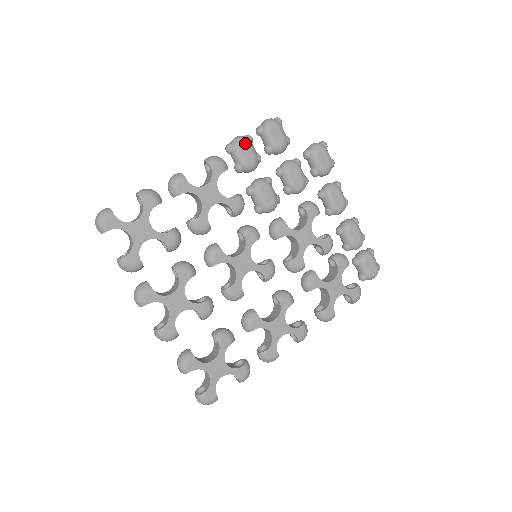
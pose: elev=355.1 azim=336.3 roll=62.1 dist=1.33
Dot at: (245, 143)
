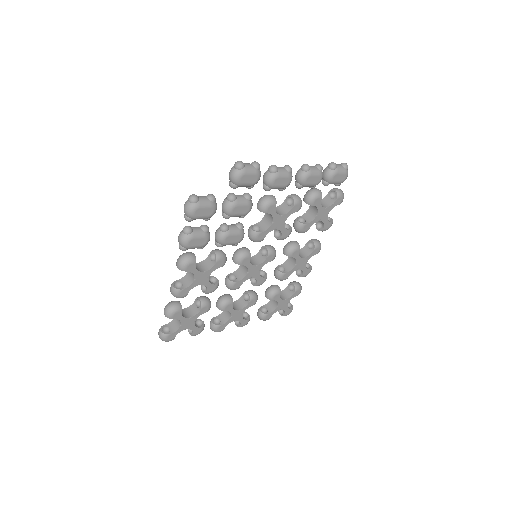
Dot at: (190, 241)
